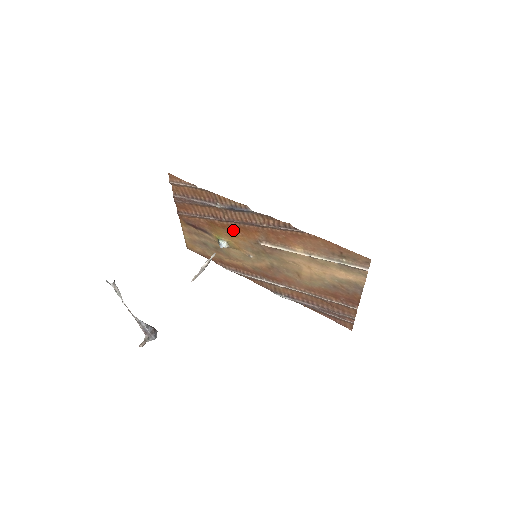
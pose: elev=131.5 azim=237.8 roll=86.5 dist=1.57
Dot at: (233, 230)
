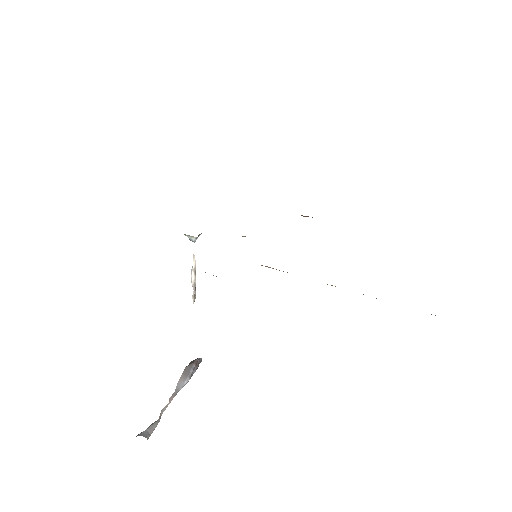
Dot at: occluded
